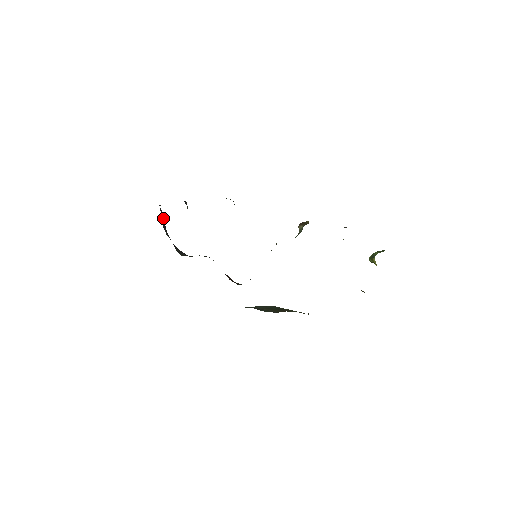
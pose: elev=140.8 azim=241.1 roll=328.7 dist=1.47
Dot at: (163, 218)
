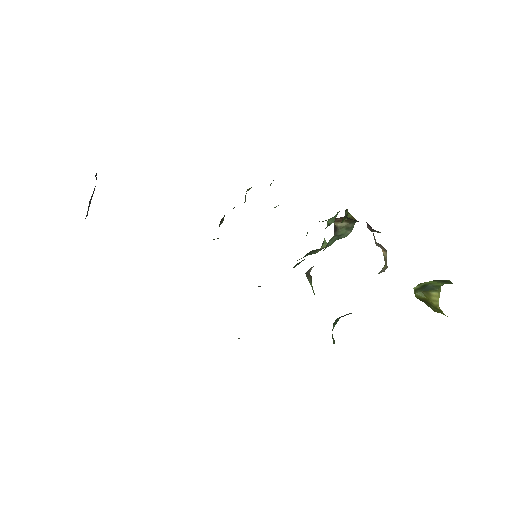
Dot at: occluded
